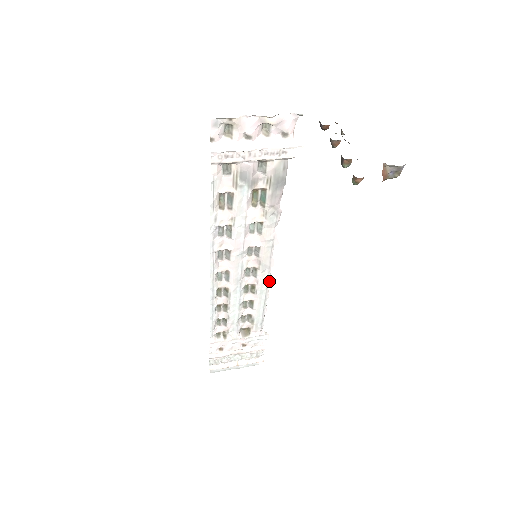
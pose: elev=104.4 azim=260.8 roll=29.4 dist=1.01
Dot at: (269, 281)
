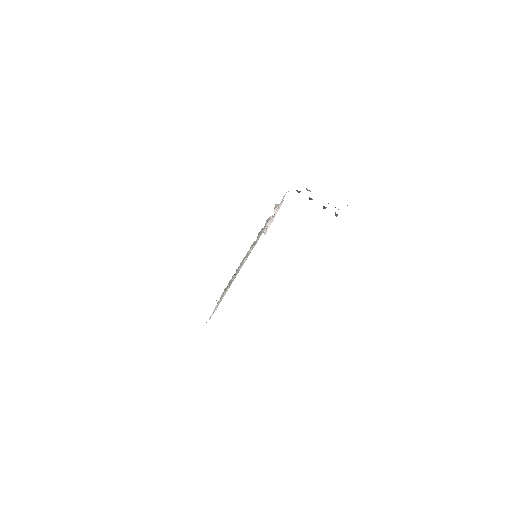
Dot at: occluded
